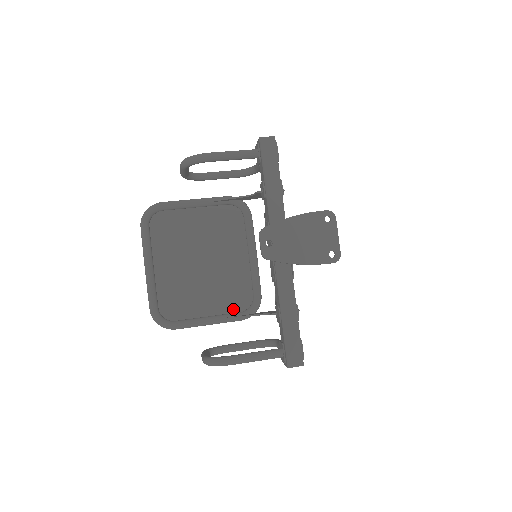
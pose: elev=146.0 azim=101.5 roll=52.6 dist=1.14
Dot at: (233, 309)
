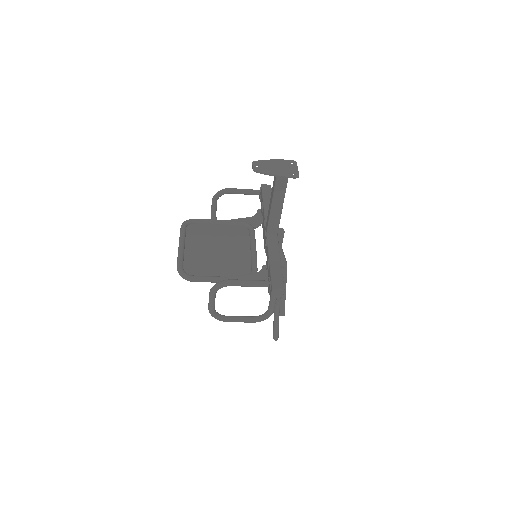
Dot at: occluded
